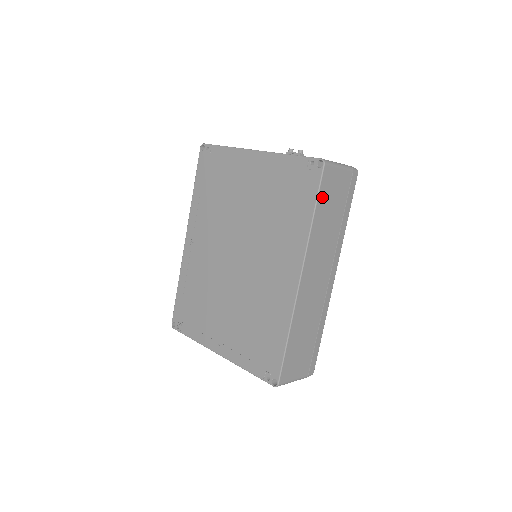
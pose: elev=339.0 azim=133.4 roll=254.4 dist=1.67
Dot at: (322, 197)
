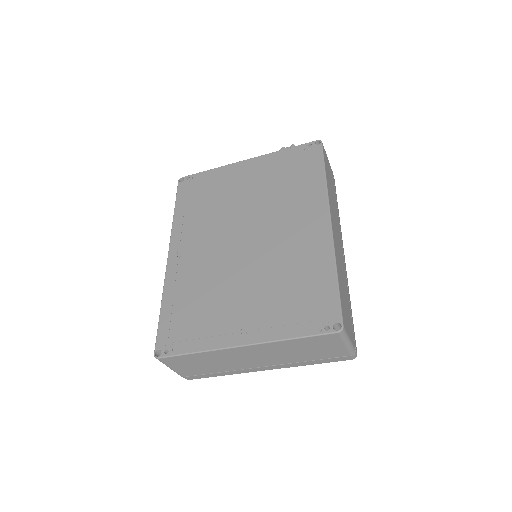
Dot at: (326, 166)
